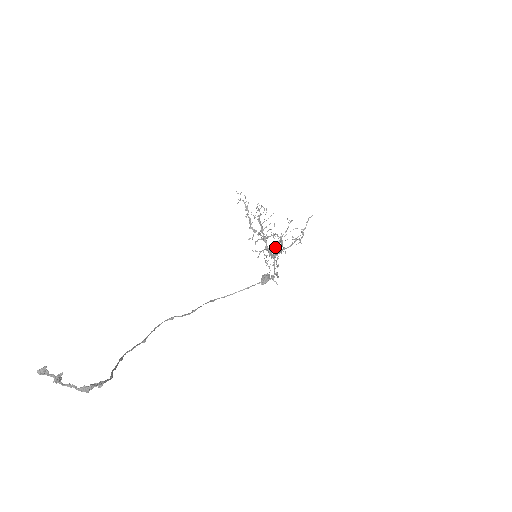
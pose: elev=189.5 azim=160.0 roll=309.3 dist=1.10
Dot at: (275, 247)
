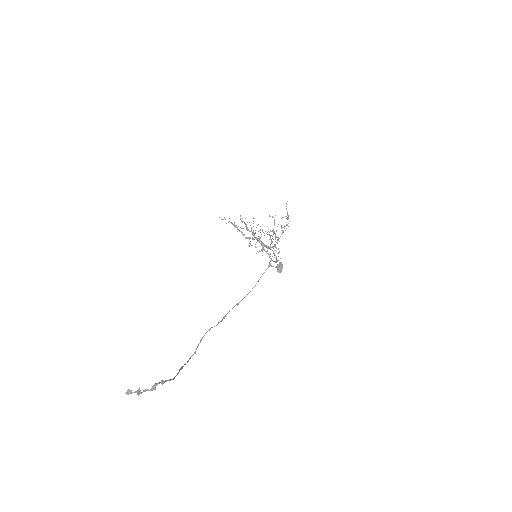
Dot at: (260, 243)
